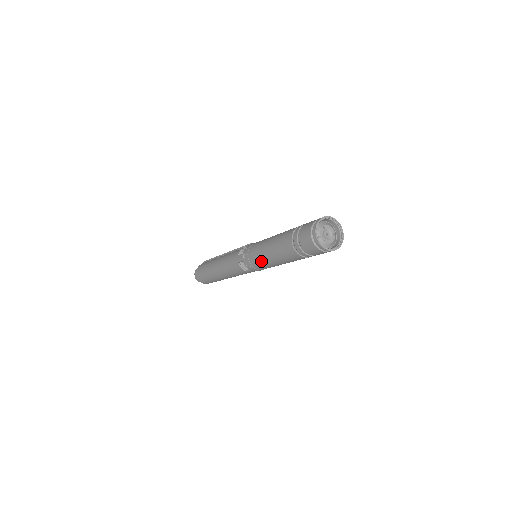
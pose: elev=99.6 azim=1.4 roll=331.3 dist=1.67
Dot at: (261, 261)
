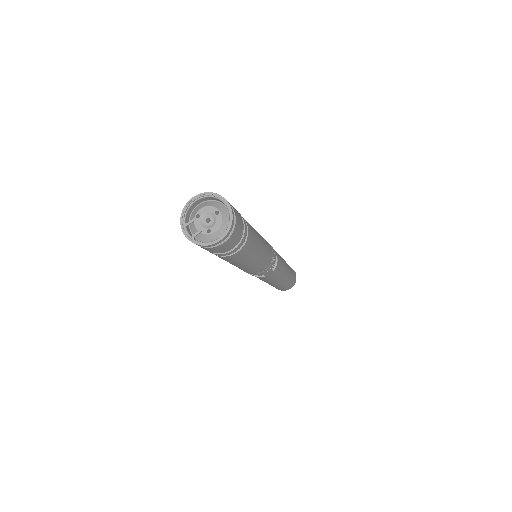
Dot at: (242, 269)
